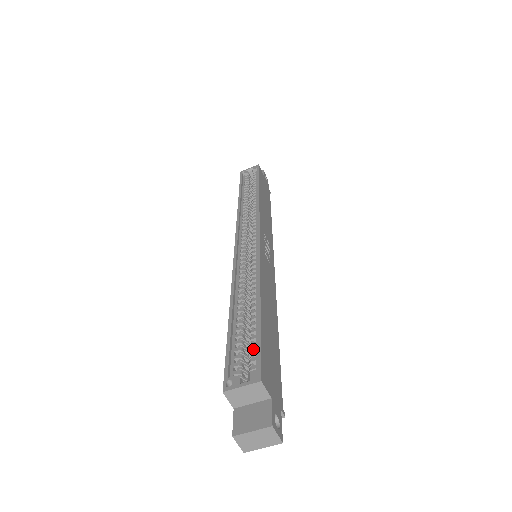
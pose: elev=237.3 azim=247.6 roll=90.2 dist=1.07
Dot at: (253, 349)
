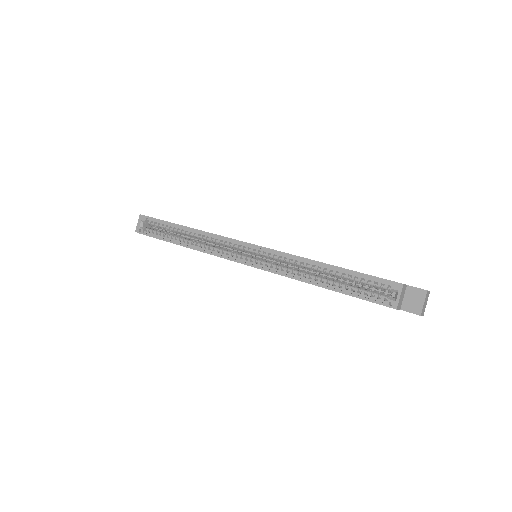
Dot at: (369, 282)
